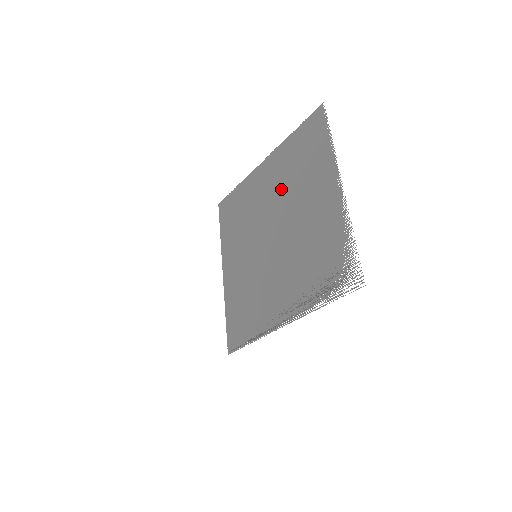
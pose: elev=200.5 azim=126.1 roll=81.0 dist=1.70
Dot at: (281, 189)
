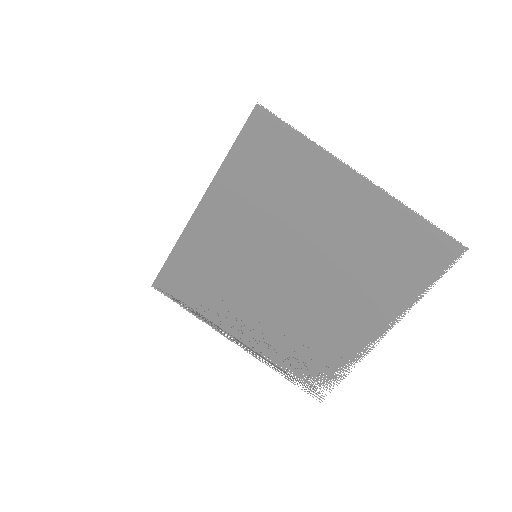
Dot at: (343, 246)
